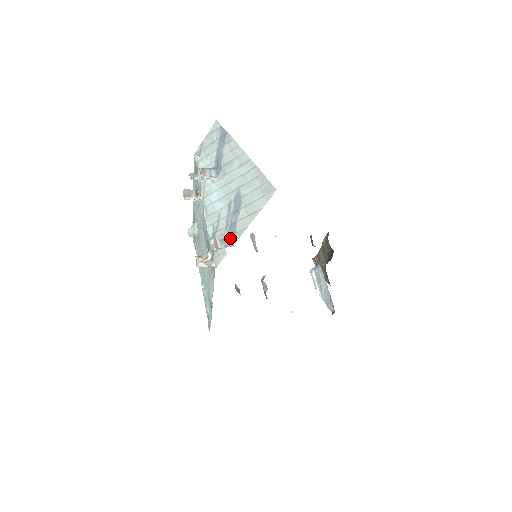
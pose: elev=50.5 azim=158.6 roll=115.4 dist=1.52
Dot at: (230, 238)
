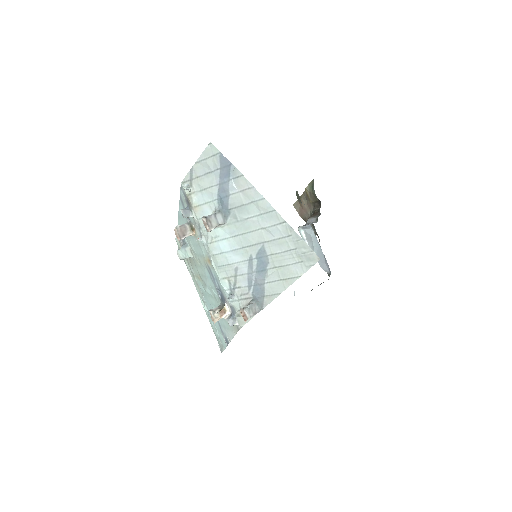
Dot at: (257, 300)
